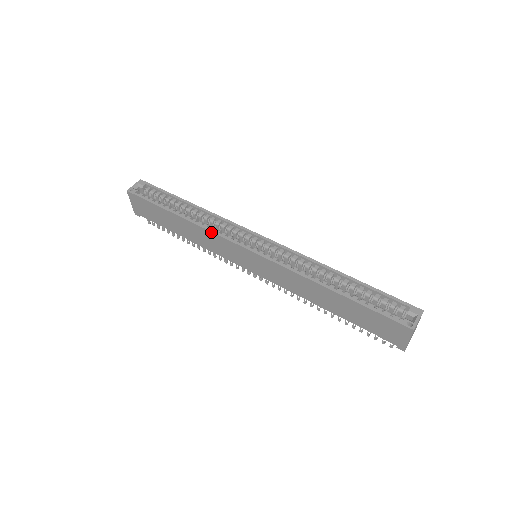
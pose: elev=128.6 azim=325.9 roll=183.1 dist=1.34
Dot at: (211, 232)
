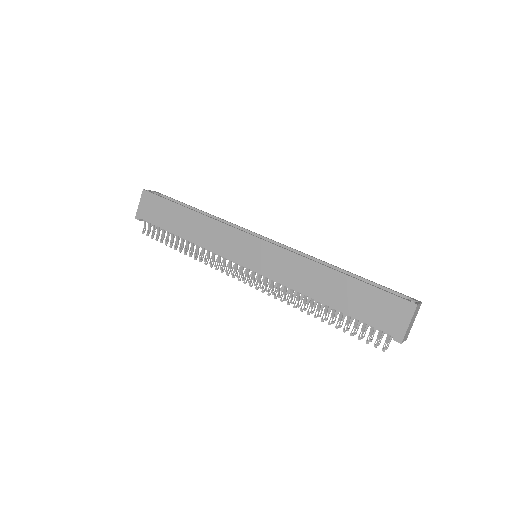
Dot at: (221, 223)
